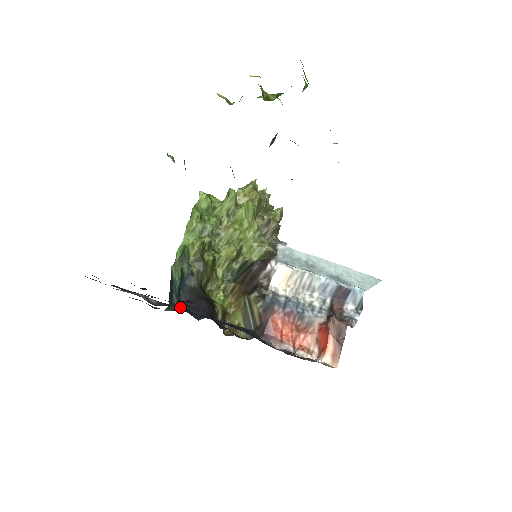
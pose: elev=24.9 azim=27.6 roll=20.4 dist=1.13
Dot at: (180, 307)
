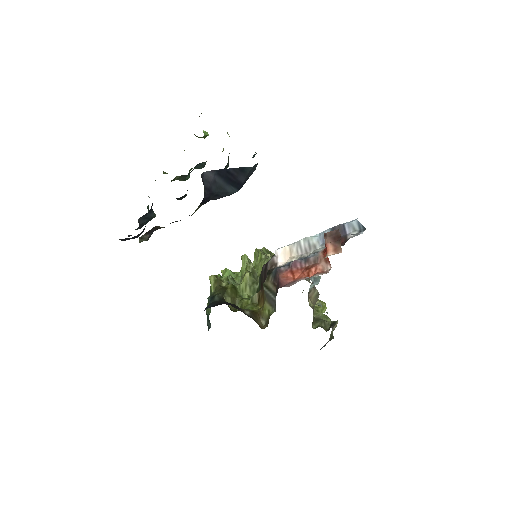
Dot at: occluded
